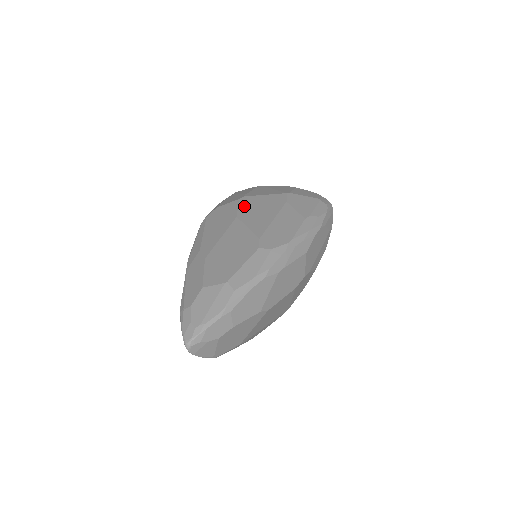
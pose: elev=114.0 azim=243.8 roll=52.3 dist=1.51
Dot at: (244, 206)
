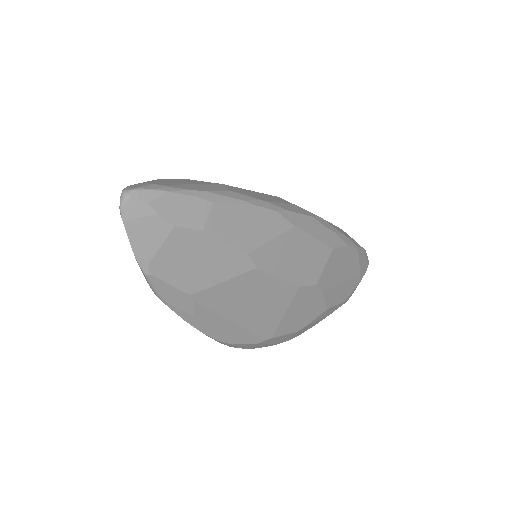
Dot at: occluded
